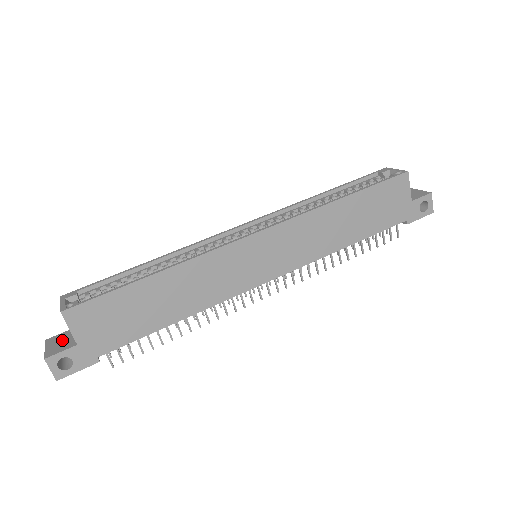
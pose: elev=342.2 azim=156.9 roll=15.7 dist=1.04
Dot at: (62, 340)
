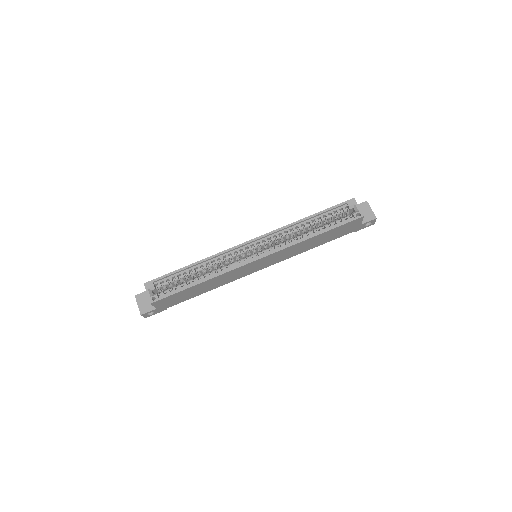
Dot at: (146, 300)
